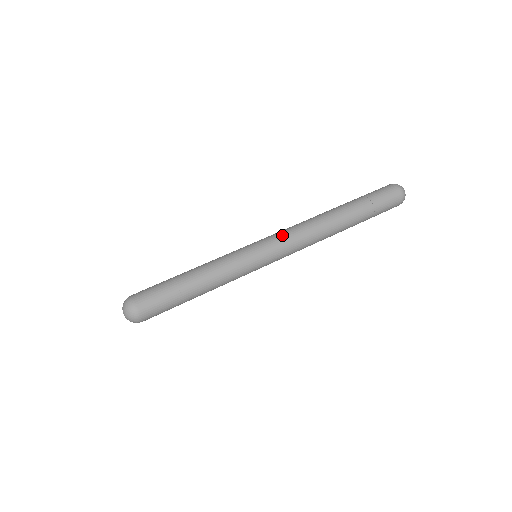
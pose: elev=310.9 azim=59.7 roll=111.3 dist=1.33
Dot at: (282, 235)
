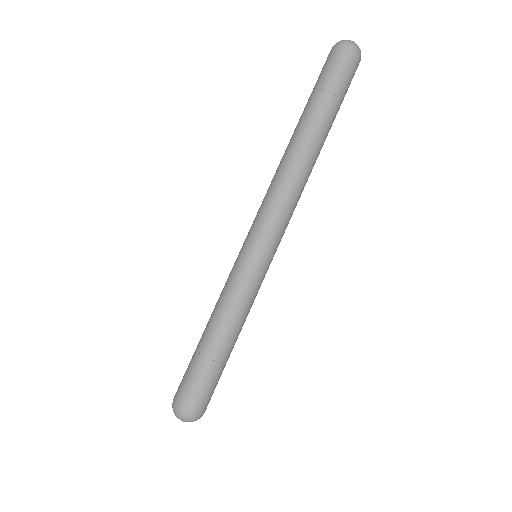
Dot at: (282, 223)
